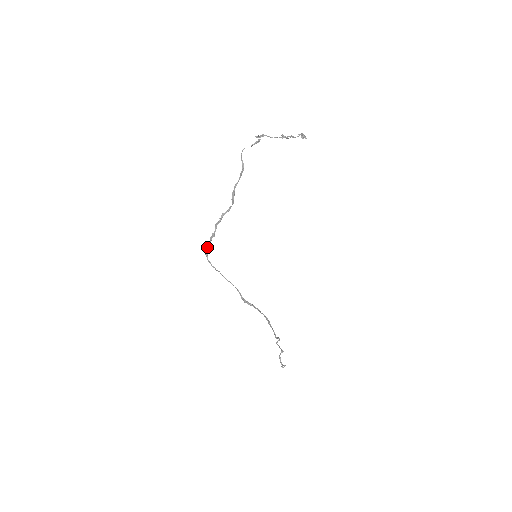
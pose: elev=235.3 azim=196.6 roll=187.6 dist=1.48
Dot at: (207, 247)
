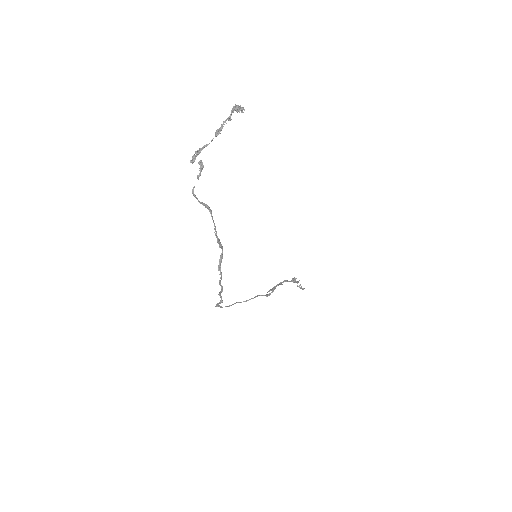
Dot at: (219, 303)
